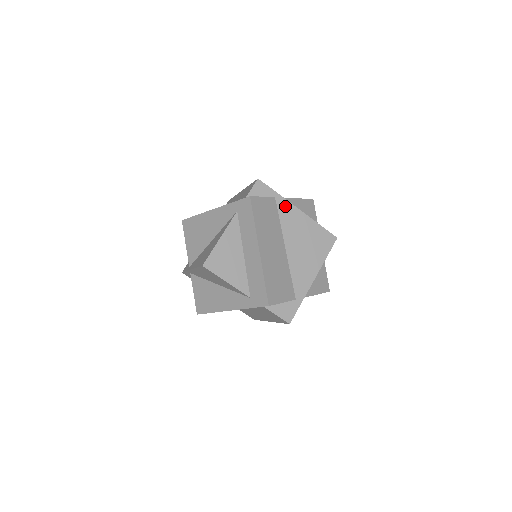
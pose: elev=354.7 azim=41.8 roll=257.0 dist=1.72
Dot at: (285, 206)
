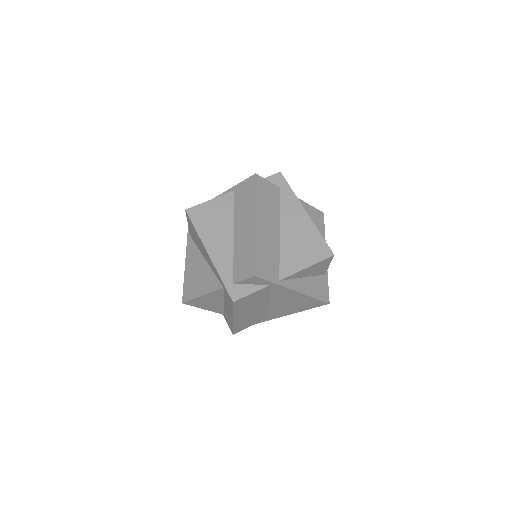
Dot at: (280, 289)
